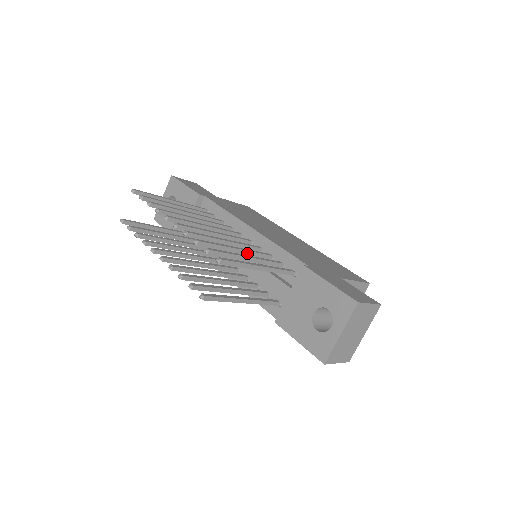
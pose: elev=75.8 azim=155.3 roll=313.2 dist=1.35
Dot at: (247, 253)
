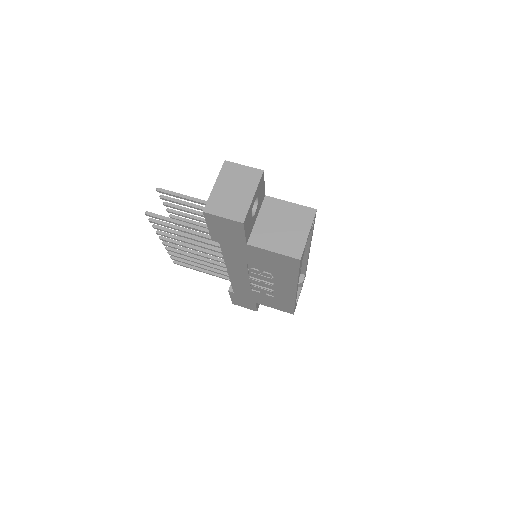
Dot at: occluded
